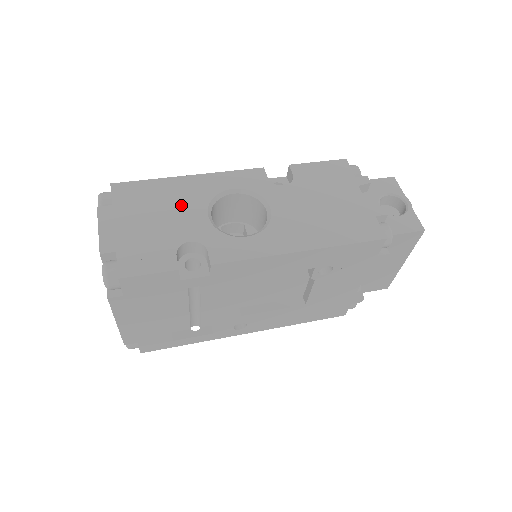
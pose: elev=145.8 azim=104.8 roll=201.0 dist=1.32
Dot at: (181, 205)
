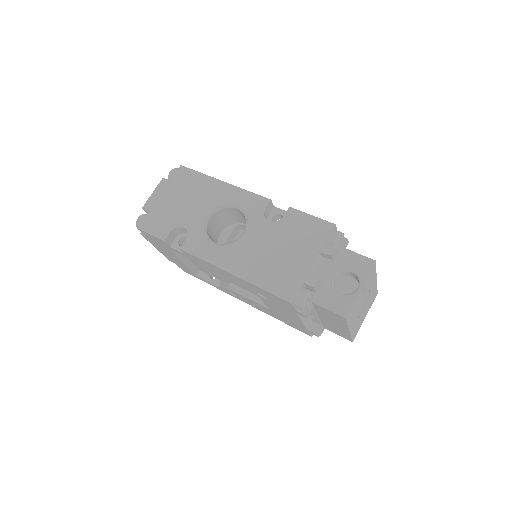
Dot at: (200, 200)
